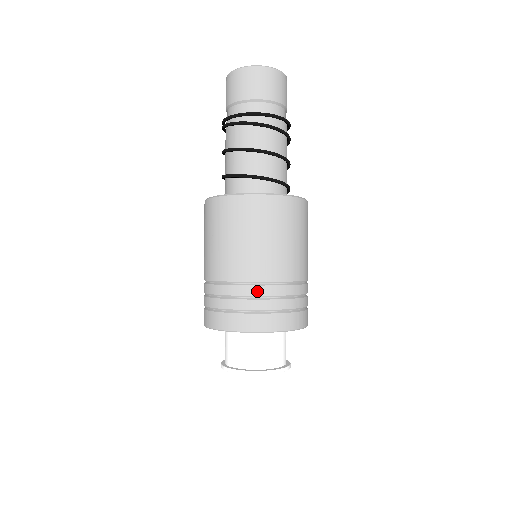
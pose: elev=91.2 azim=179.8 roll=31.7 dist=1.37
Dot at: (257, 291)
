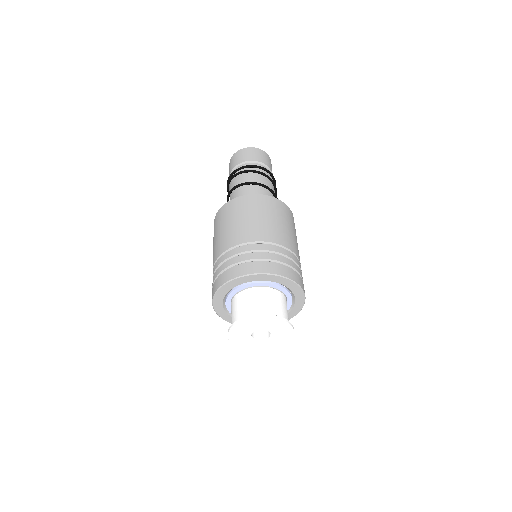
Dot at: (242, 249)
